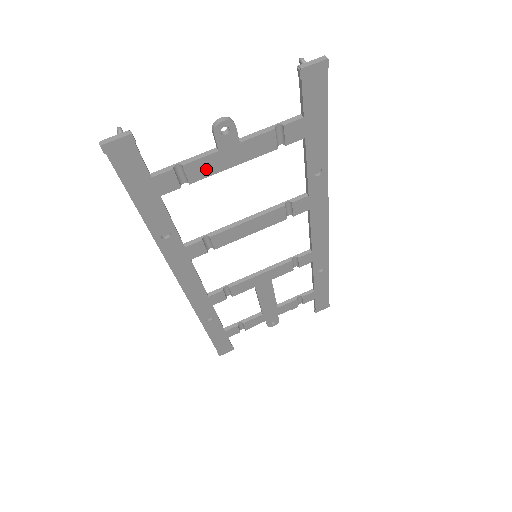
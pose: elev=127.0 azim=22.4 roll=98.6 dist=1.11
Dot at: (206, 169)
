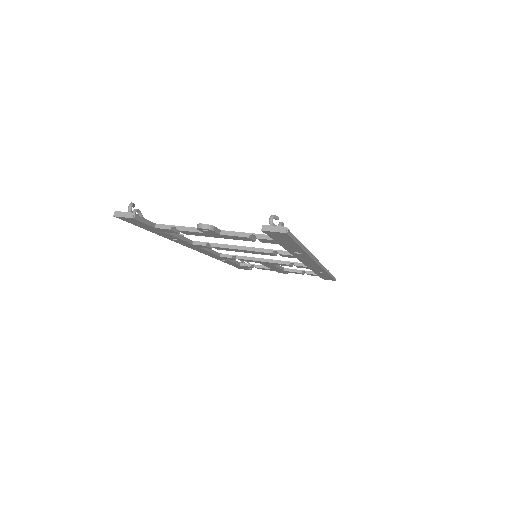
Dot at: (197, 234)
